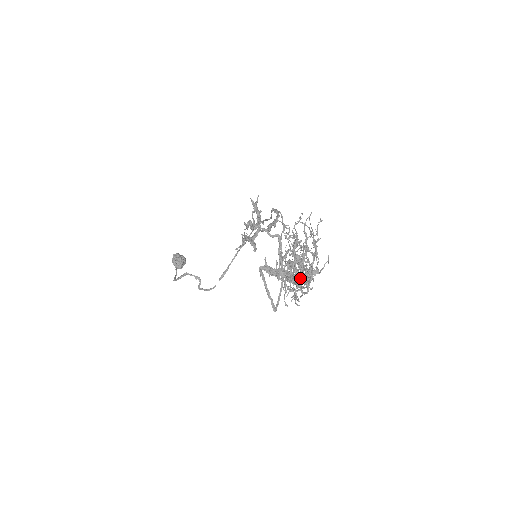
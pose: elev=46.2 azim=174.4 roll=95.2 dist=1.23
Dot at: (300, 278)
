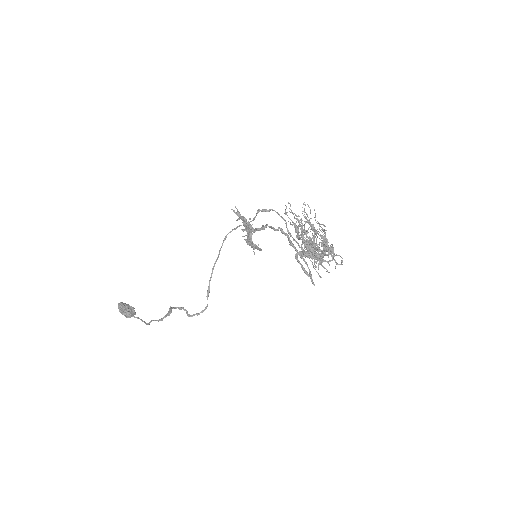
Dot at: occluded
